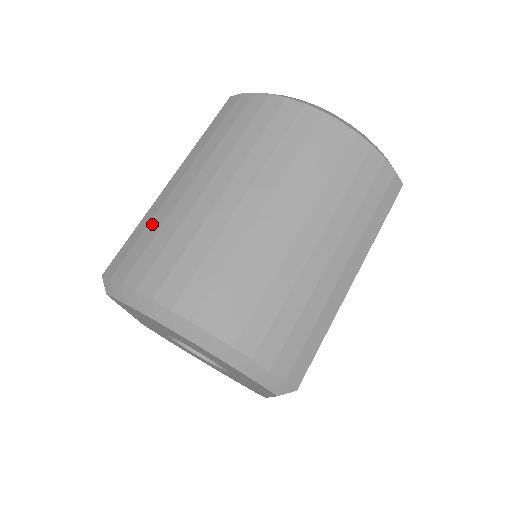
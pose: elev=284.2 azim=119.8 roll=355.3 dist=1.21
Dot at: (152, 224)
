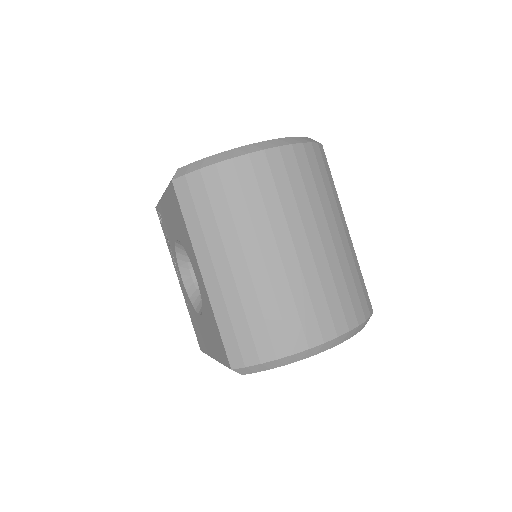
Dot at: (233, 315)
